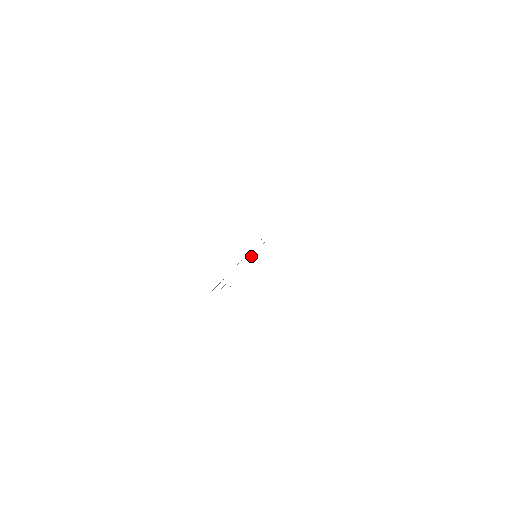
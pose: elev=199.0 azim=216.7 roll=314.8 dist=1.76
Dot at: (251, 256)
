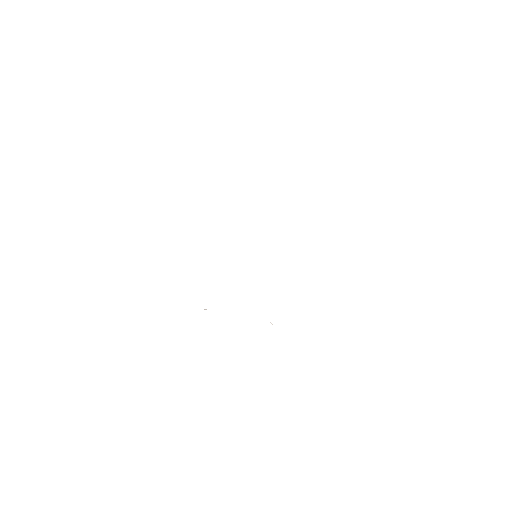
Dot at: occluded
